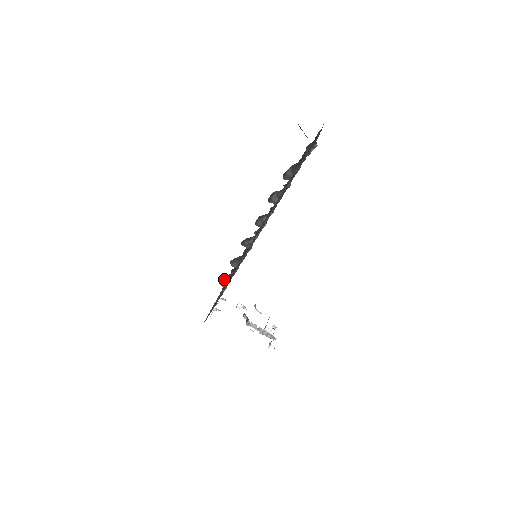
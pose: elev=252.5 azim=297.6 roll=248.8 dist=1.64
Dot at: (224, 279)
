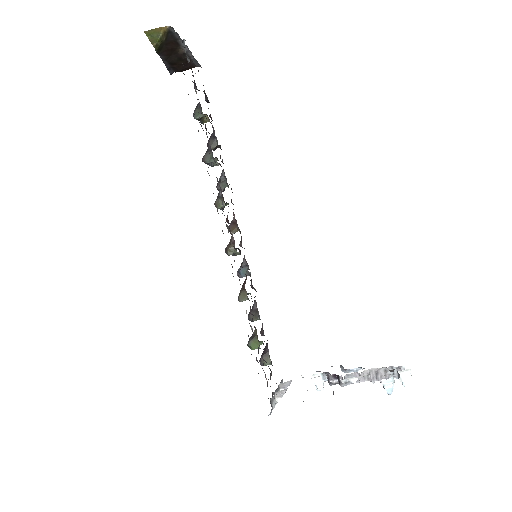
Dot at: occluded
